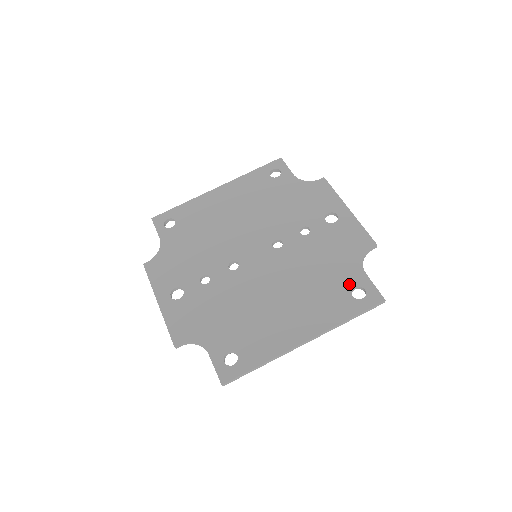
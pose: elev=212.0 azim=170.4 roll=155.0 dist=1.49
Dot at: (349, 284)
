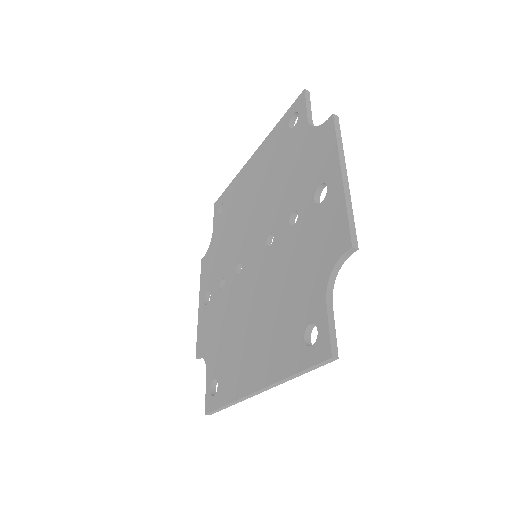
Dot at: (306, 317)
